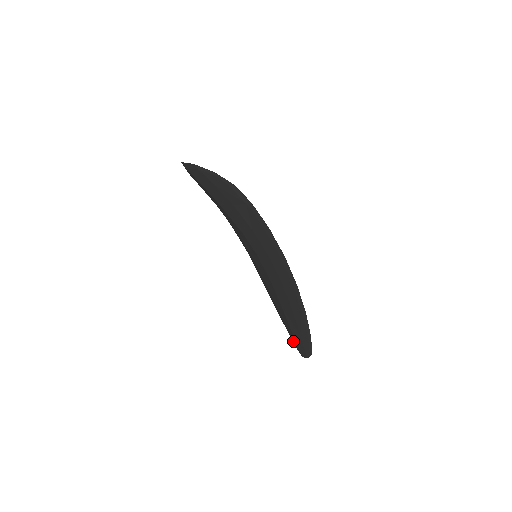
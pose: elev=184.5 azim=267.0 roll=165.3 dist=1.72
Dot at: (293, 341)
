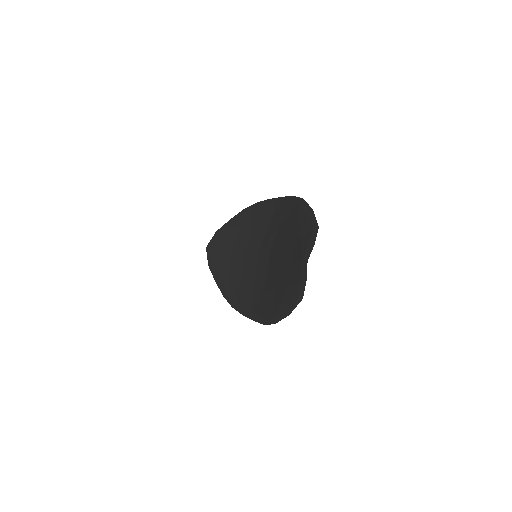
Dot at: (295, 280)
